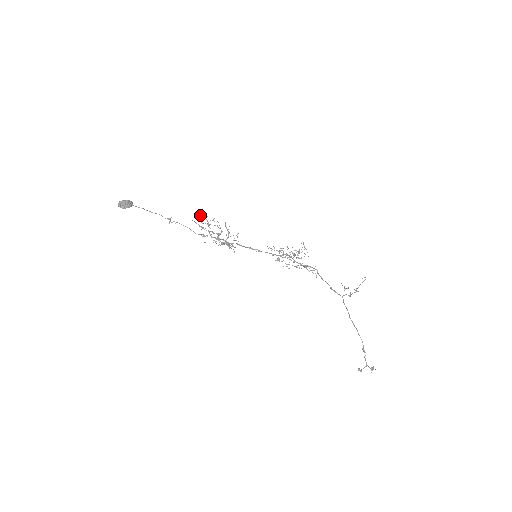
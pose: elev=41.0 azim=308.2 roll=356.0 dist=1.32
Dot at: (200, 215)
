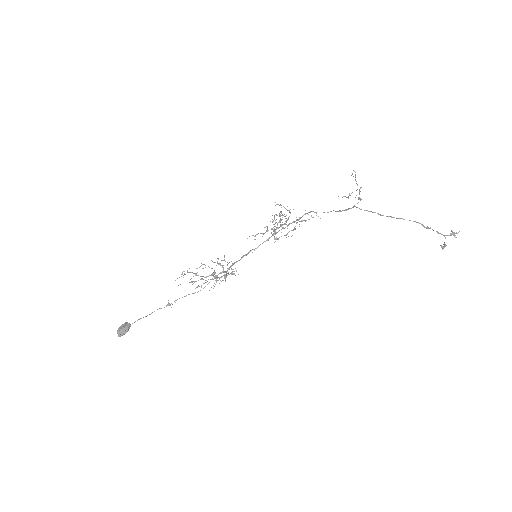
Dot at: occluded
